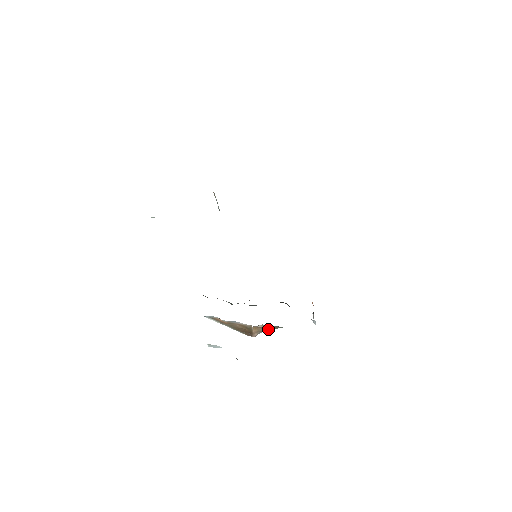
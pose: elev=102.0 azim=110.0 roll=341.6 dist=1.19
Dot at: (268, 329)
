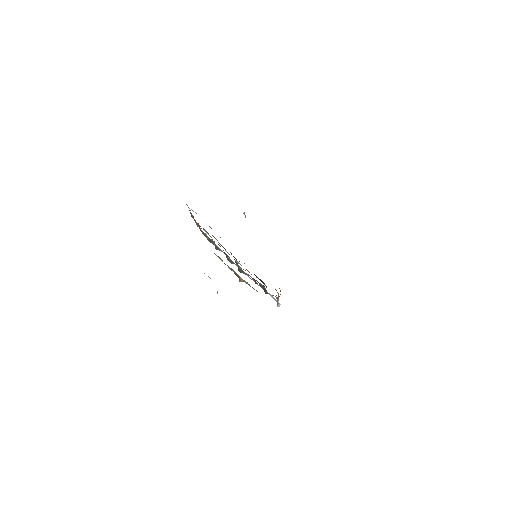
Dot at: occluded
